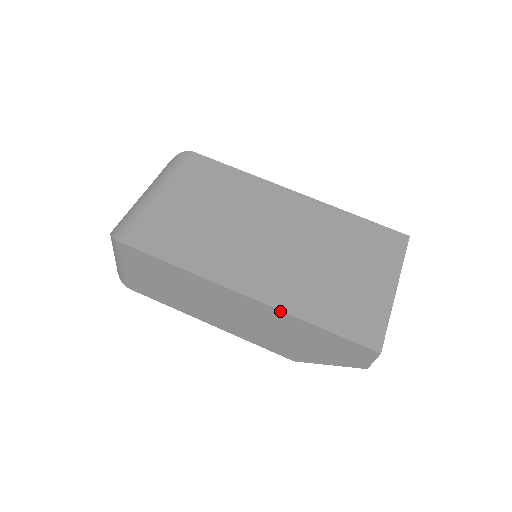
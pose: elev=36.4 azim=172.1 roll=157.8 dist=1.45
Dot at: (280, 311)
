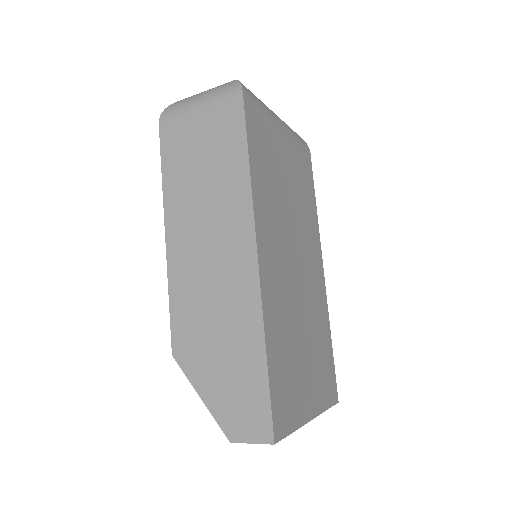
Dot at: (261, 304)
